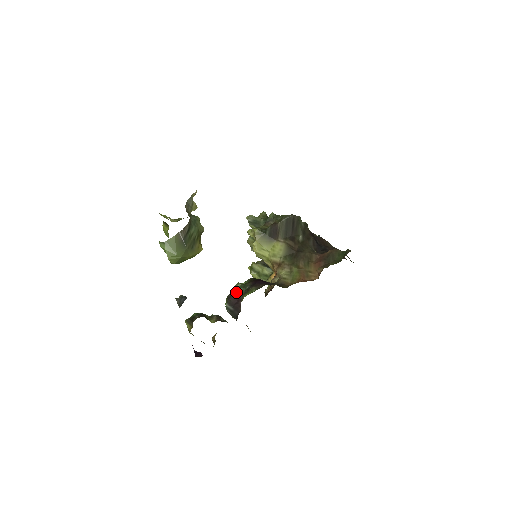
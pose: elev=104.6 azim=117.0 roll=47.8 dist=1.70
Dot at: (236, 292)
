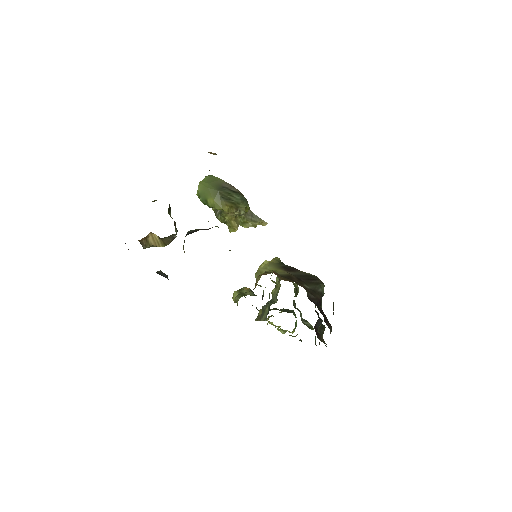
Dot at: occluded
